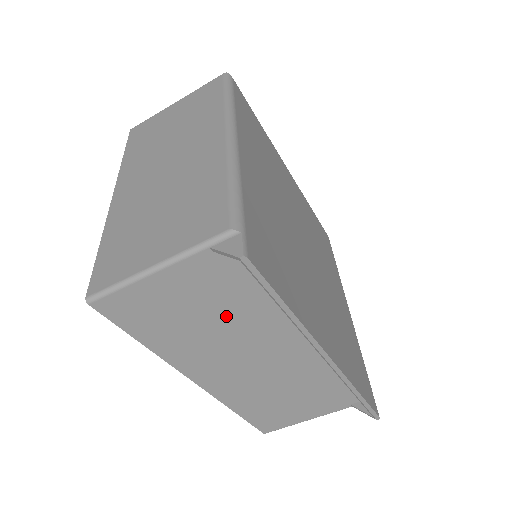
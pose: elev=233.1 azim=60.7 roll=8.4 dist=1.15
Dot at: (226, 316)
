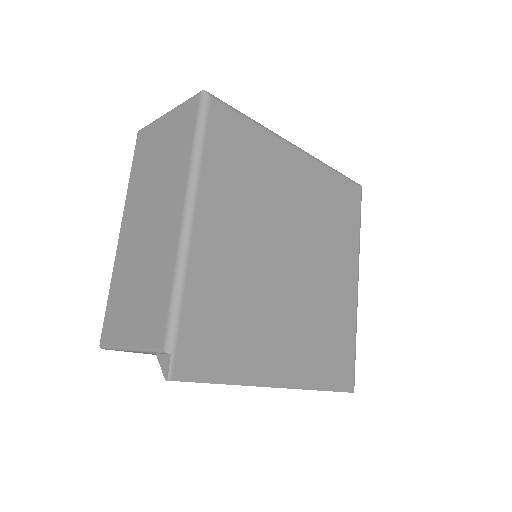
Dot at: occluded
